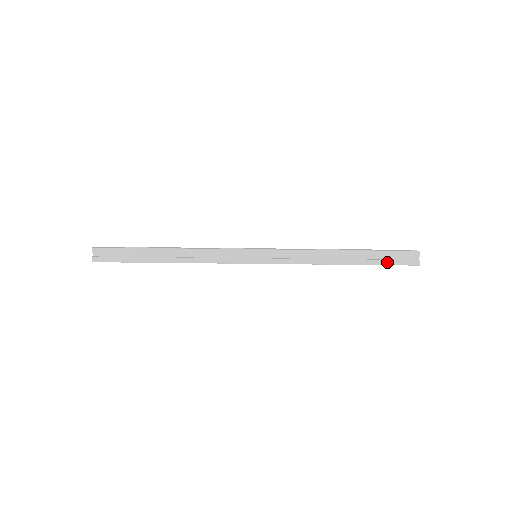
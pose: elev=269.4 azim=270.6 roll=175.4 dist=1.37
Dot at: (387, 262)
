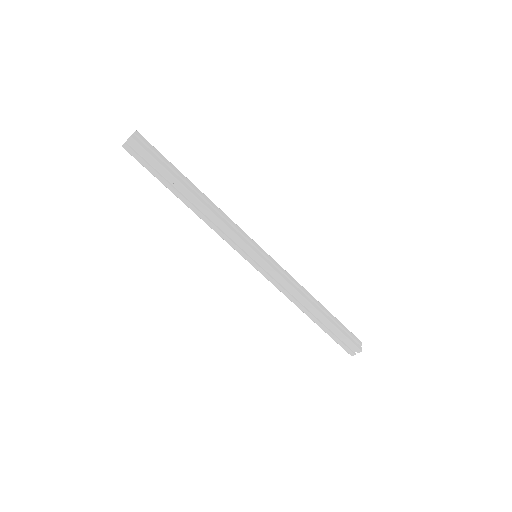
Dot at: (335, 338)
